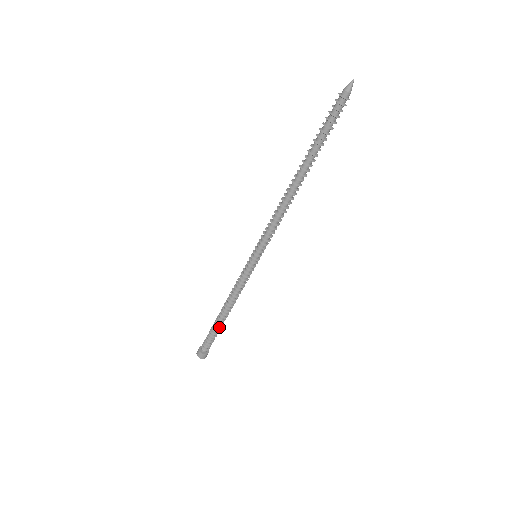
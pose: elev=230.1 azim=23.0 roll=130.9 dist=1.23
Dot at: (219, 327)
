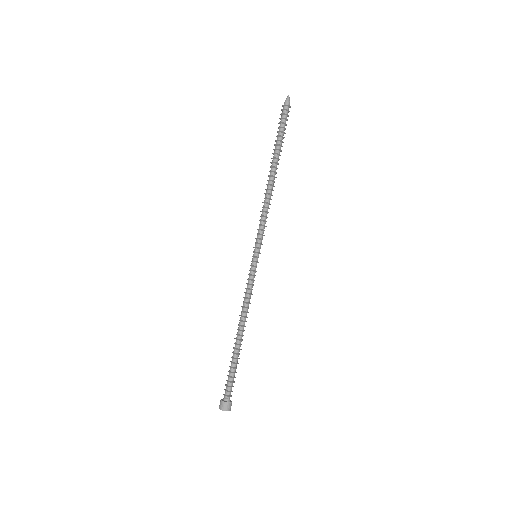
Dot at: occluded
